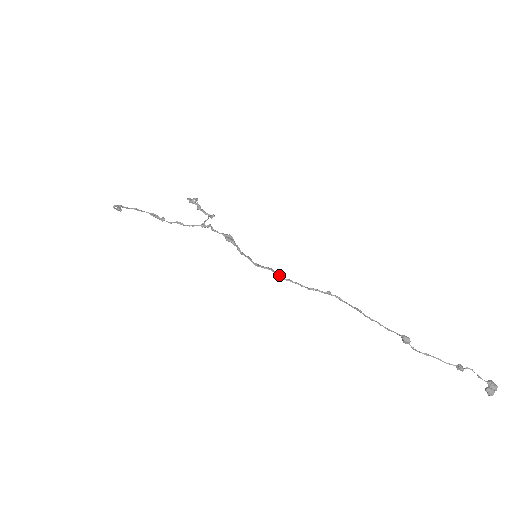
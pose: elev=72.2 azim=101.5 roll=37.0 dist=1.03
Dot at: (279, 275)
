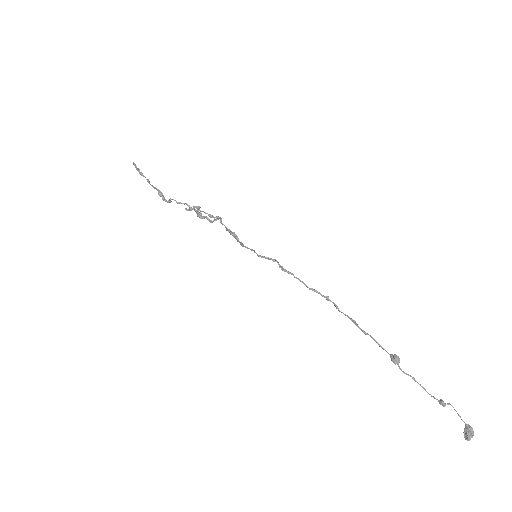
Dot at: (283, 268)
